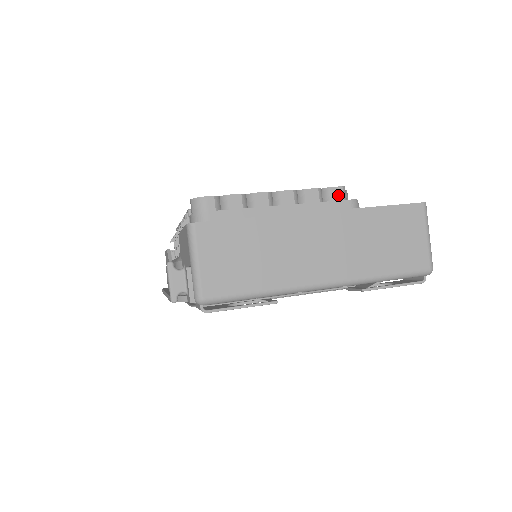
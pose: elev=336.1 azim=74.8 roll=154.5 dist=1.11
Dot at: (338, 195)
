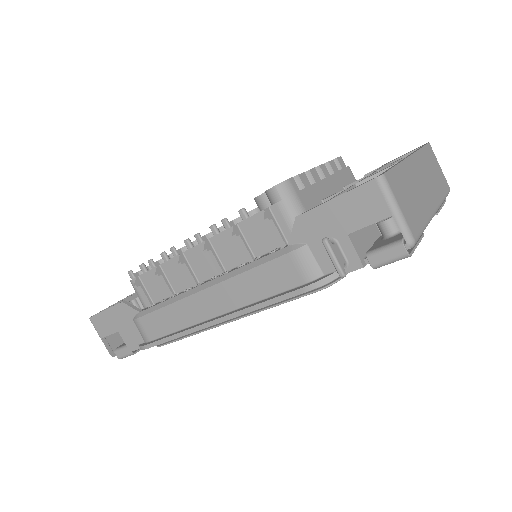
Dot at: (343, 163)
